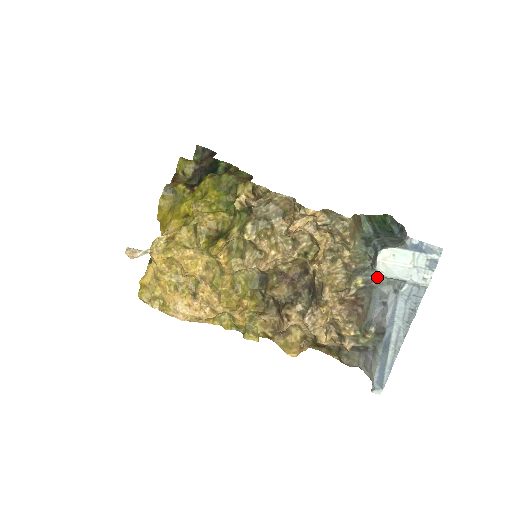
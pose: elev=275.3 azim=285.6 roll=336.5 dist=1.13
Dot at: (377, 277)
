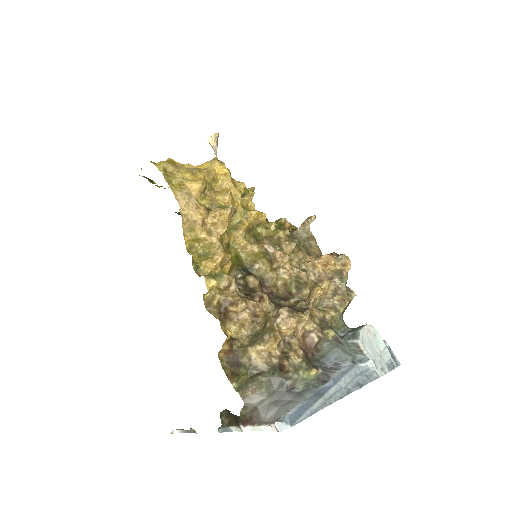
Dot at: (345, 343)
